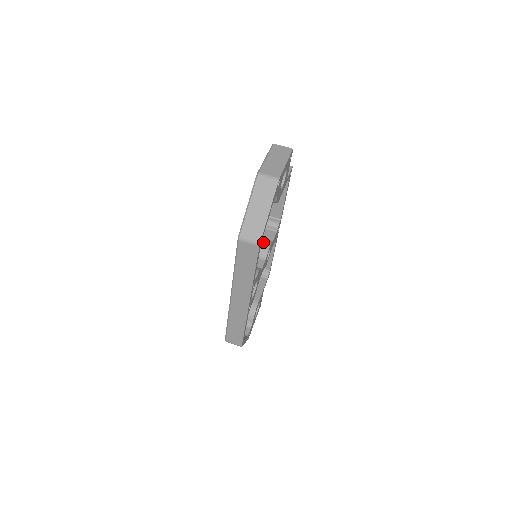
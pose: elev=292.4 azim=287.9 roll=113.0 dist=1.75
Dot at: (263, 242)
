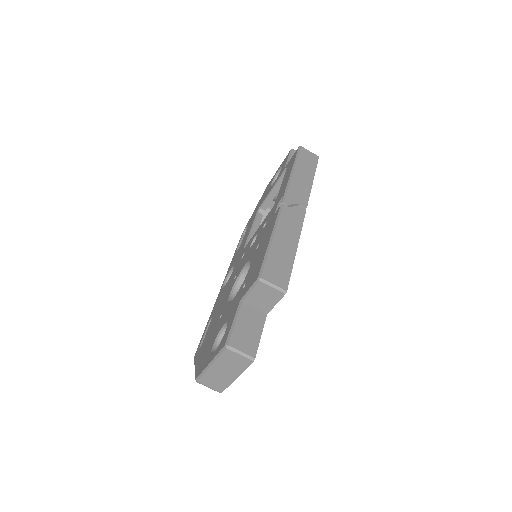
Dot at: occluded
